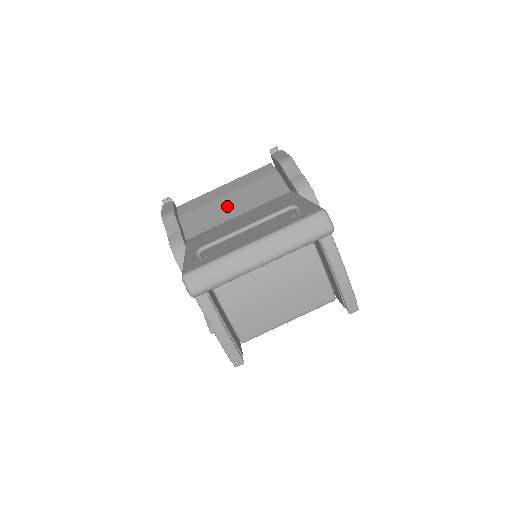
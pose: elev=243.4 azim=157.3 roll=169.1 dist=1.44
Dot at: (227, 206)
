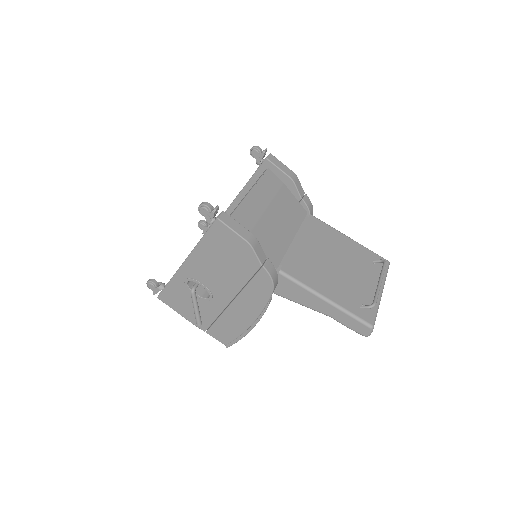
Dot at: (278, 226)
